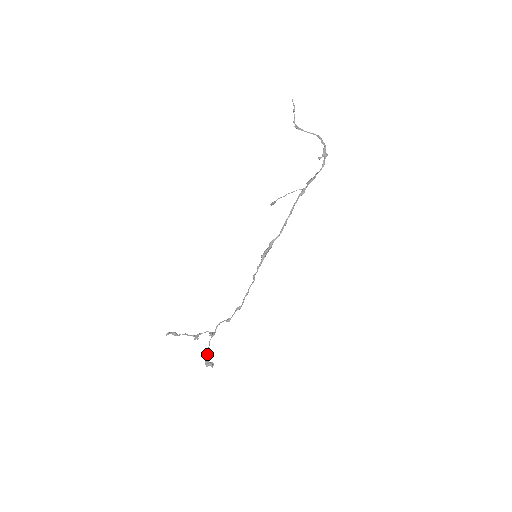
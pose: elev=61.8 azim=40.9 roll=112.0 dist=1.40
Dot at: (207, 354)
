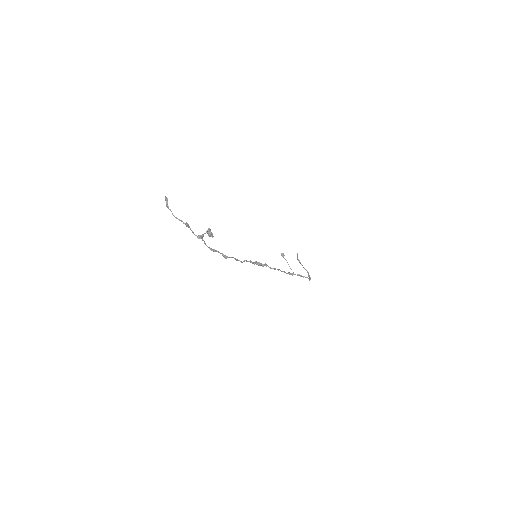
Dot at: occluded
